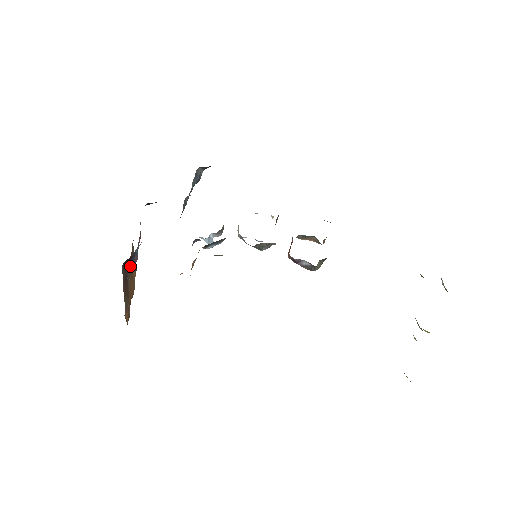
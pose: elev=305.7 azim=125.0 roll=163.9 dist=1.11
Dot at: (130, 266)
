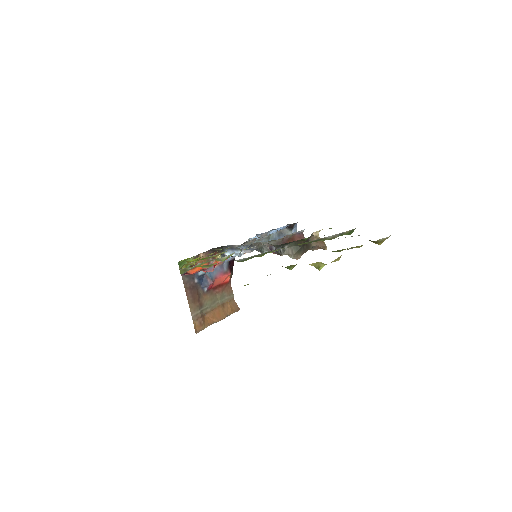
Dot at: (204, 285)
